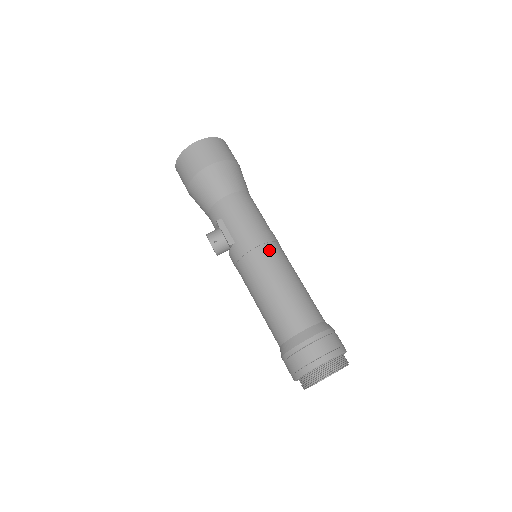
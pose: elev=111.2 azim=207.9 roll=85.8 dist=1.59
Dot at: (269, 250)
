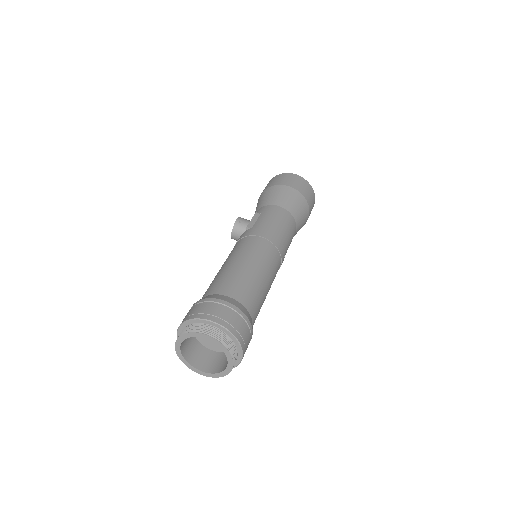
Dot at: (269, 247)
